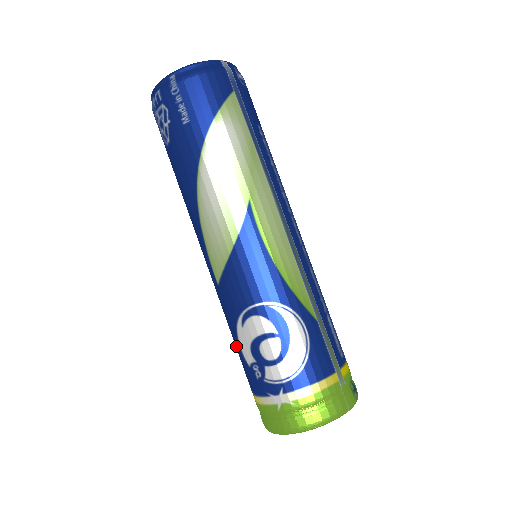
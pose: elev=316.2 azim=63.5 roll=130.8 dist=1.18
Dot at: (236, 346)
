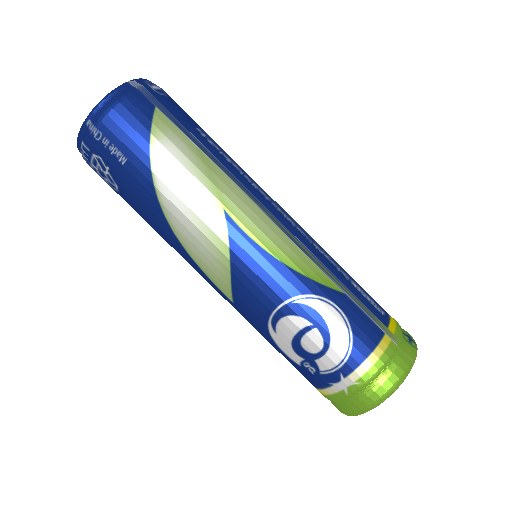
Dot at: (278, 351)
